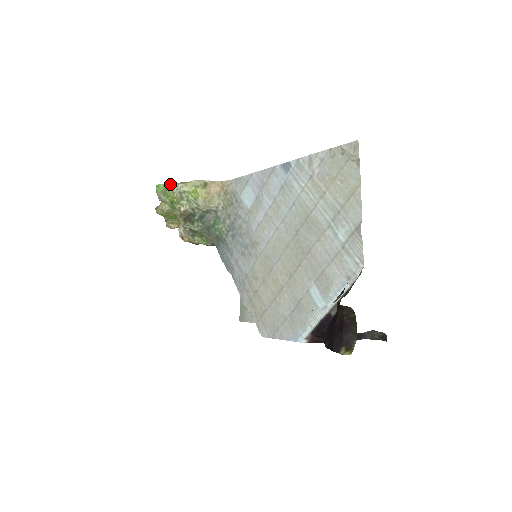
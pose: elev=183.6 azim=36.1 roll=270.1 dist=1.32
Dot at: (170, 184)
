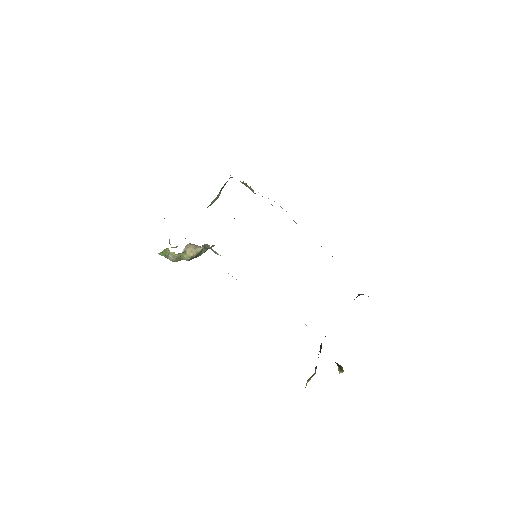
Dot at: (164, 250)
